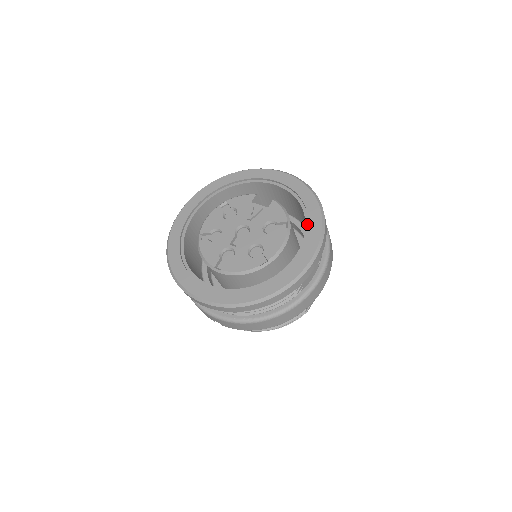
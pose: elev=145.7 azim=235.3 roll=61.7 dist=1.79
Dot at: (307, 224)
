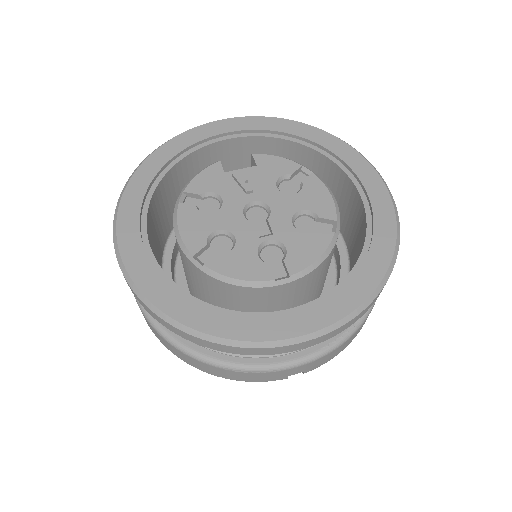
Dot at: (328, 155)
